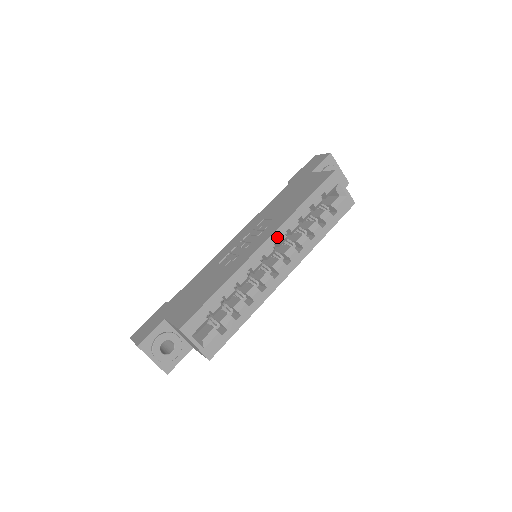
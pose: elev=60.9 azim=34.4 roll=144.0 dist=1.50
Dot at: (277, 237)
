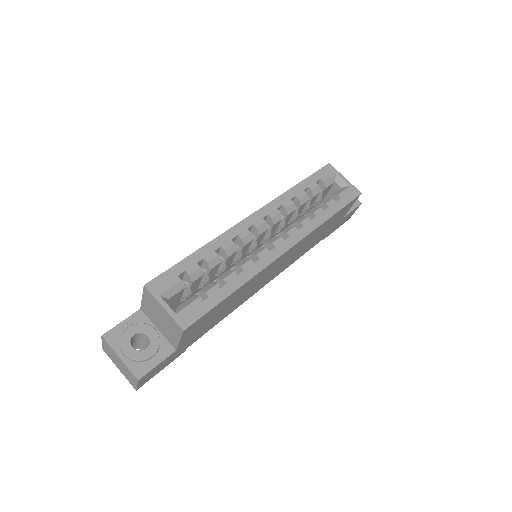
Dot at: (268, 211)
